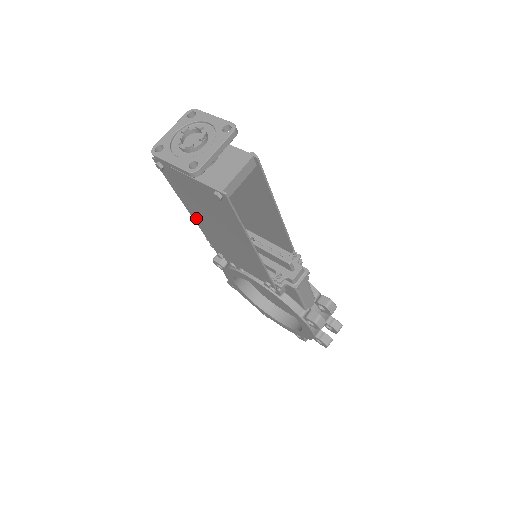
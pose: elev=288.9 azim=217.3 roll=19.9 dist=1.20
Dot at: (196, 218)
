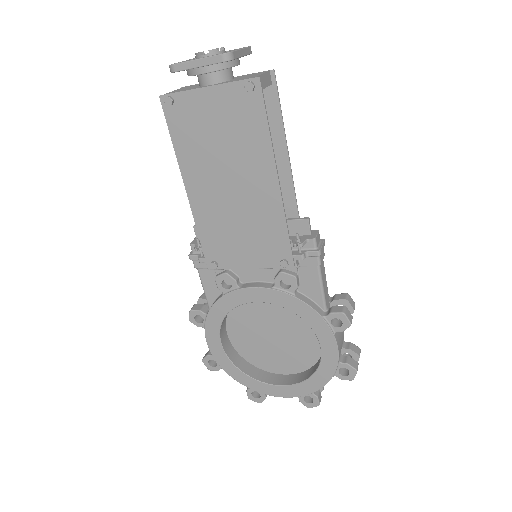
Dot at: (194, 193)
